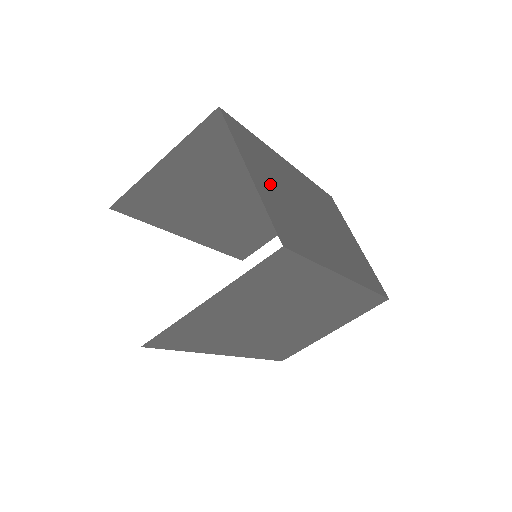
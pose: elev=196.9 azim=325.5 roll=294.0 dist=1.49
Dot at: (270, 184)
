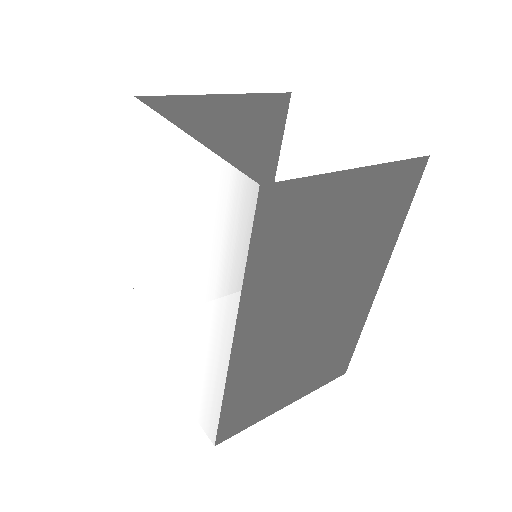
Dot at: occluded
